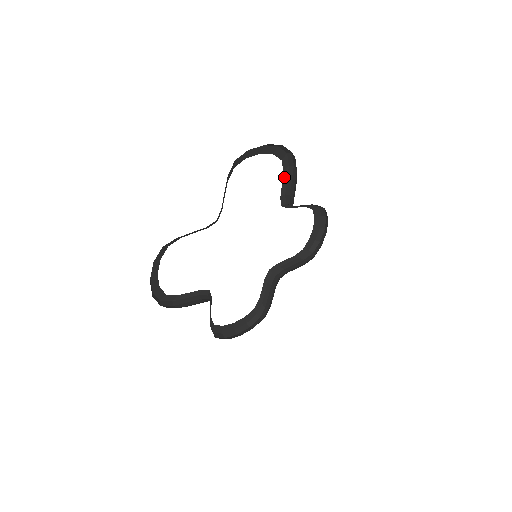
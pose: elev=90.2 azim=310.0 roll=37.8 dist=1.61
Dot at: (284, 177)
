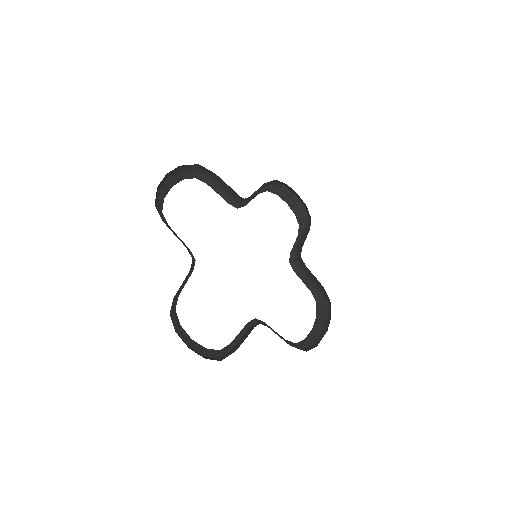
Dot at: (212, 187)
